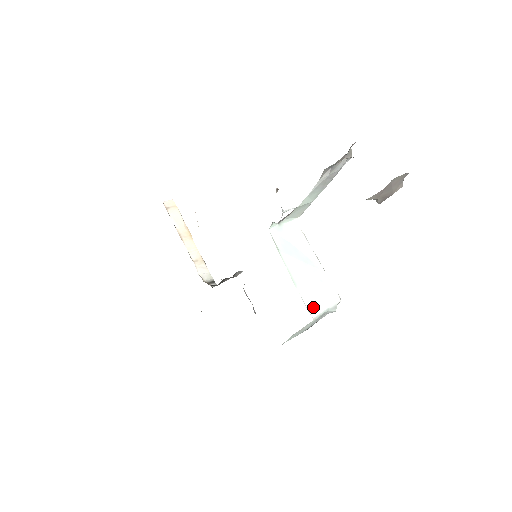
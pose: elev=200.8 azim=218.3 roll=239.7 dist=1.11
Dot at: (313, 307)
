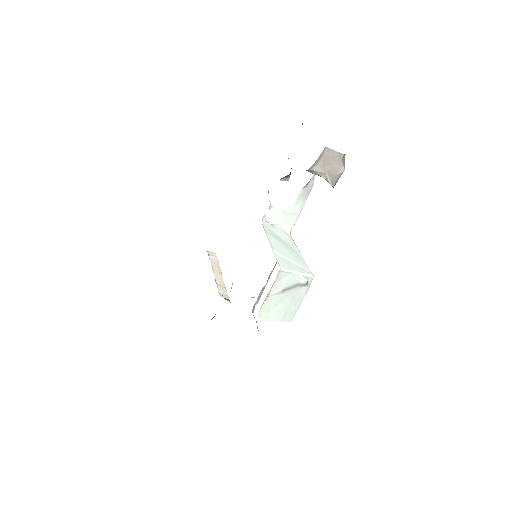
Dot at: (284, 264)
